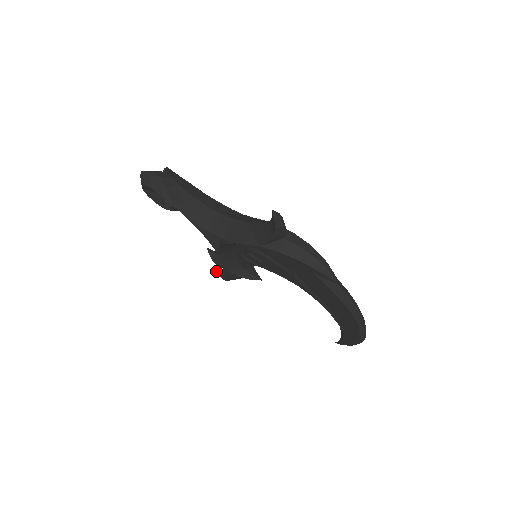
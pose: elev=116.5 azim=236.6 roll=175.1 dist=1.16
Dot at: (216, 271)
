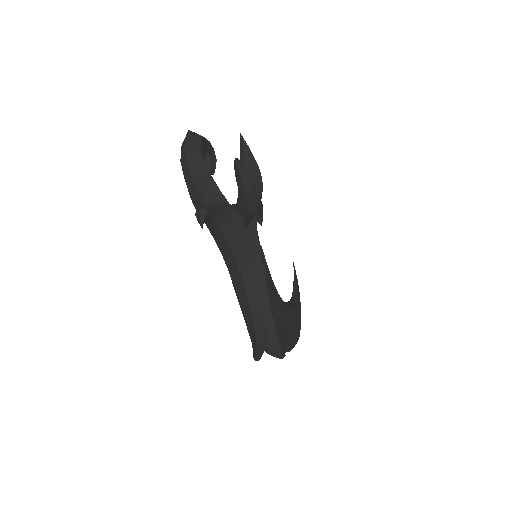
Dot at: (241, 141)
